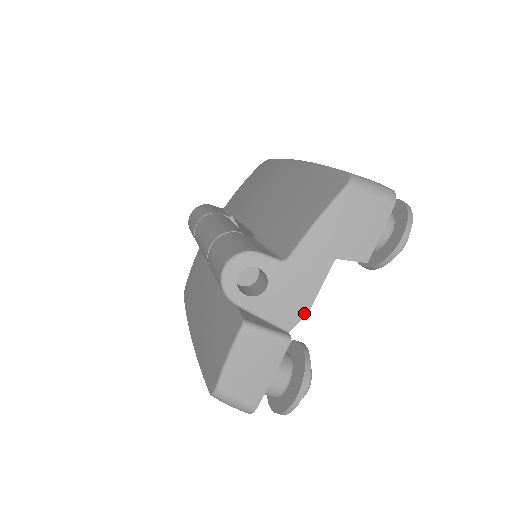
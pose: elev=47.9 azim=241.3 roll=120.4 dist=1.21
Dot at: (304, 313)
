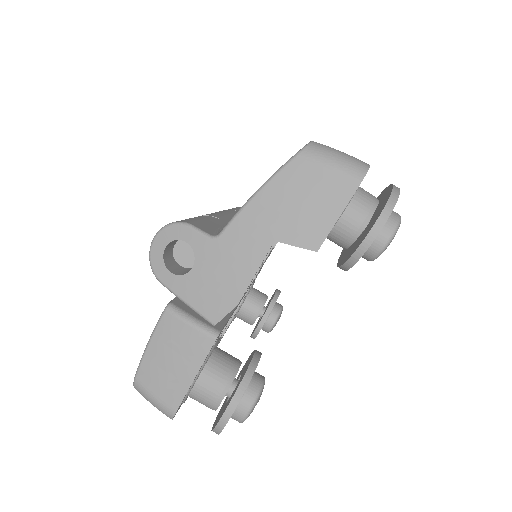
Dot at: (233, 304)
